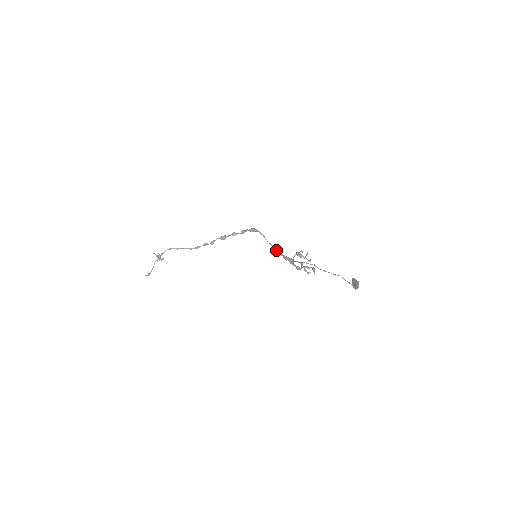
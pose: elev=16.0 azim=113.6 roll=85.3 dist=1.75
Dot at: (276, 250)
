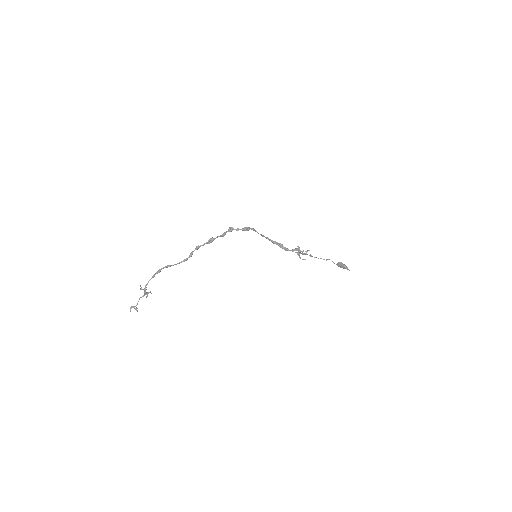
Dot at: occluded
